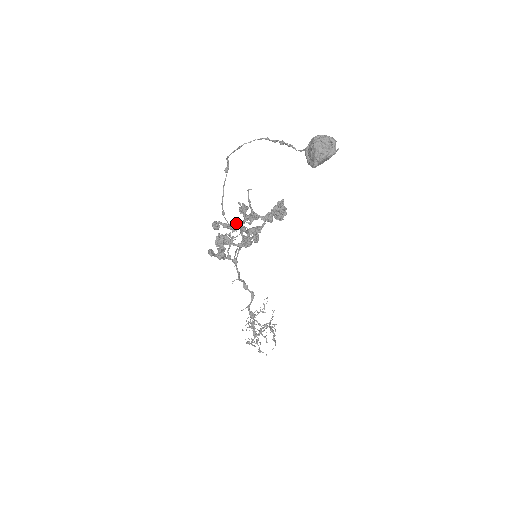
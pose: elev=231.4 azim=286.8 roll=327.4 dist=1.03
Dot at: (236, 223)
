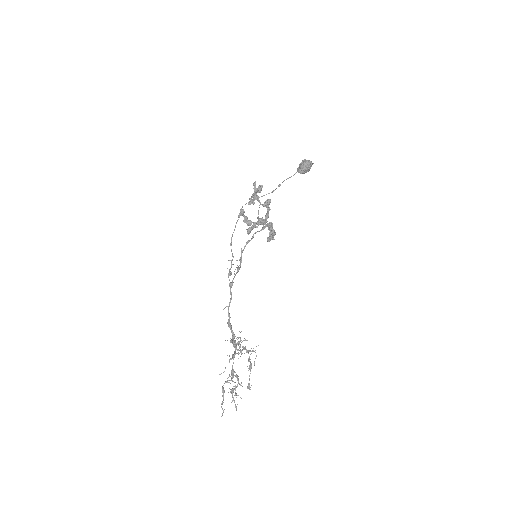
Dot at: occluded
